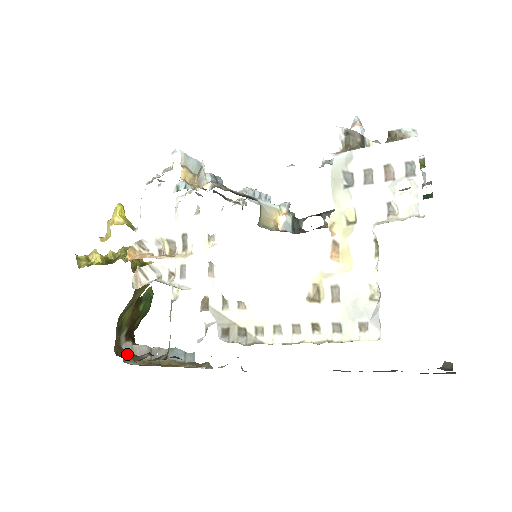
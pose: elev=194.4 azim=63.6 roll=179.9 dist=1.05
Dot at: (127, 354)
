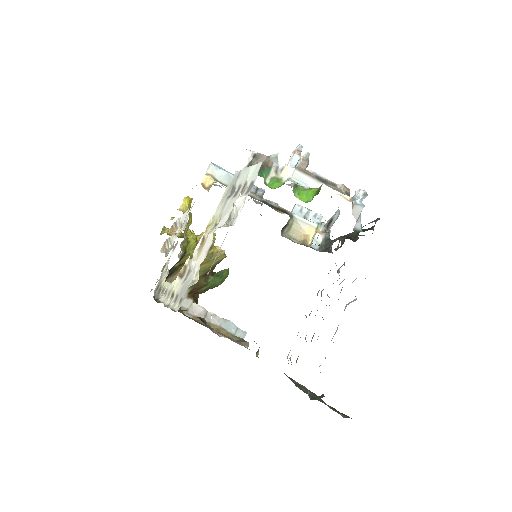
Dot at: occluded
